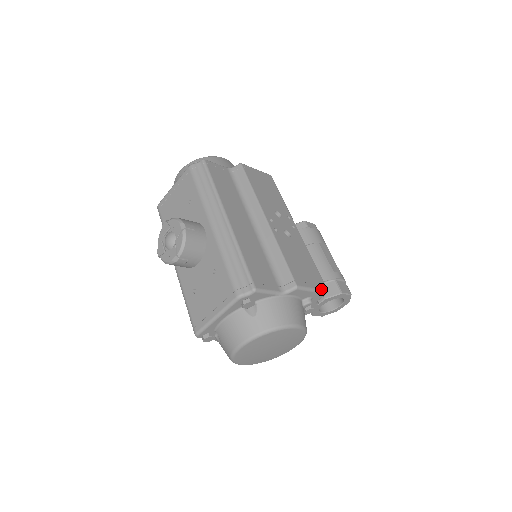
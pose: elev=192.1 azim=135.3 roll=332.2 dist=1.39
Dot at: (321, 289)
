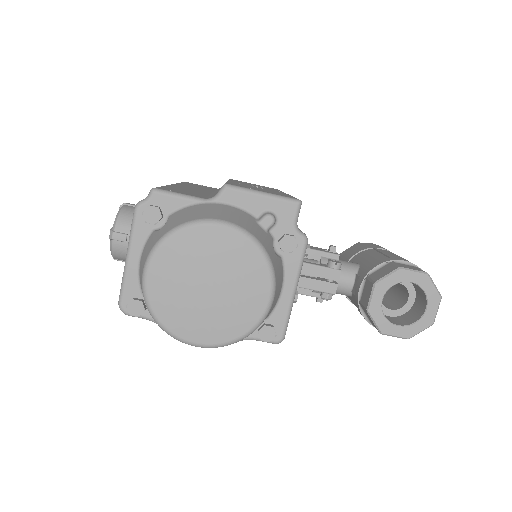
Dot at: (283, 196)
